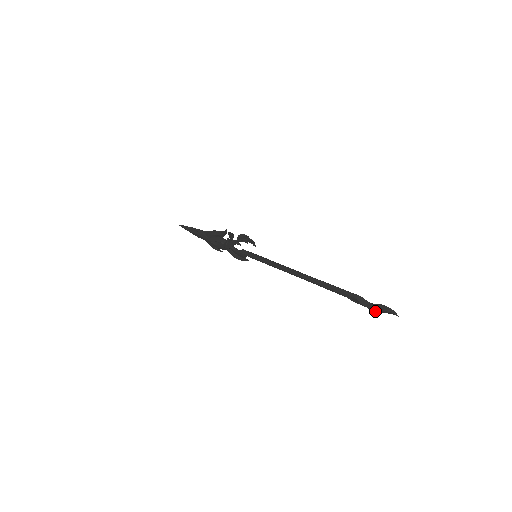
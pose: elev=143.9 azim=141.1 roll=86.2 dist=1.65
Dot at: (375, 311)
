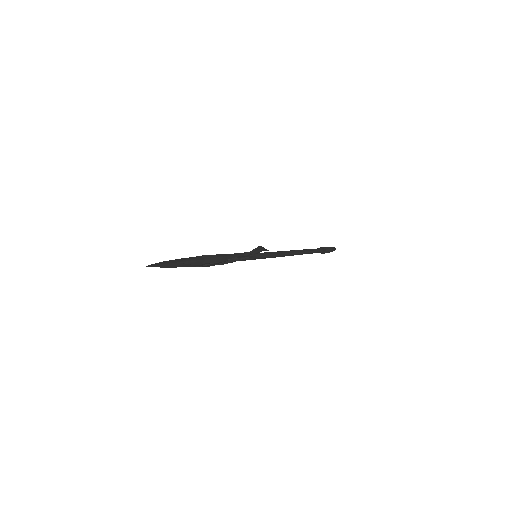
Dot at: occluded
